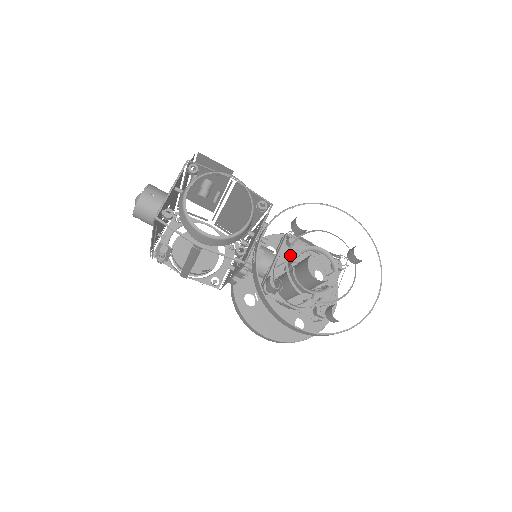
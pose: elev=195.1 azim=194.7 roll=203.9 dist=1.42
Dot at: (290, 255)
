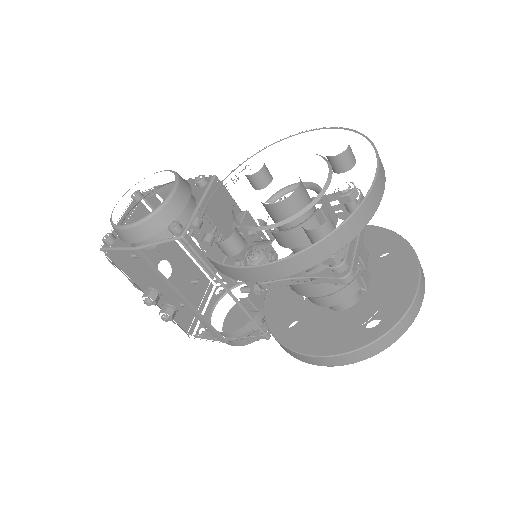
Dot at: occluded
